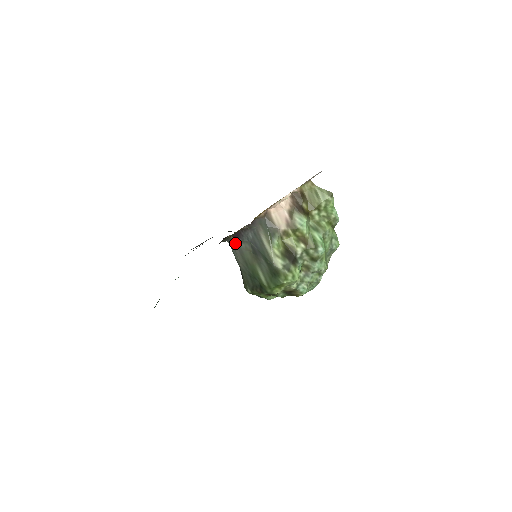
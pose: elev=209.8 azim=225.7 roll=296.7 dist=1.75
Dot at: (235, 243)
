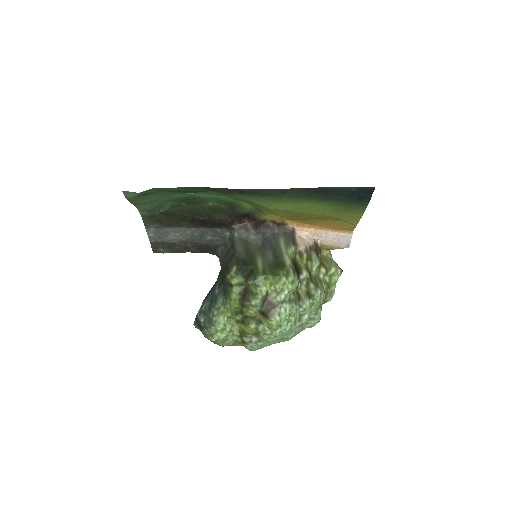
Dot at: (246, 233)
